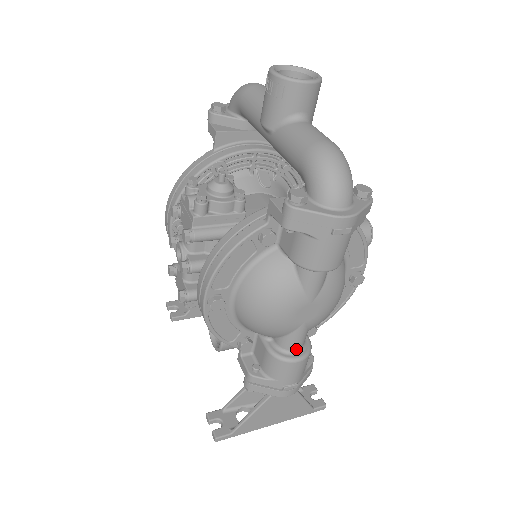
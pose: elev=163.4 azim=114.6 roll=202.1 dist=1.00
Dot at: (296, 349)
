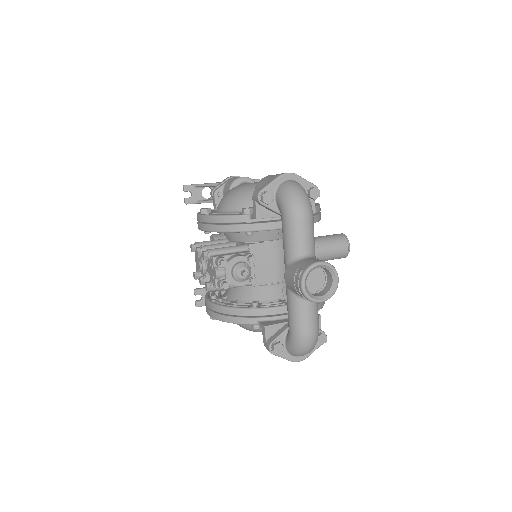
Dot at: occluded
